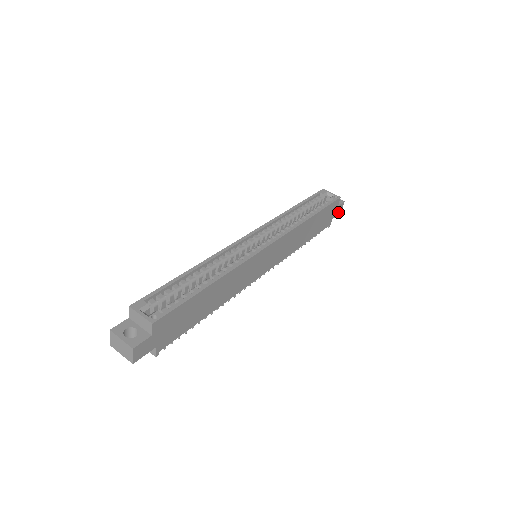
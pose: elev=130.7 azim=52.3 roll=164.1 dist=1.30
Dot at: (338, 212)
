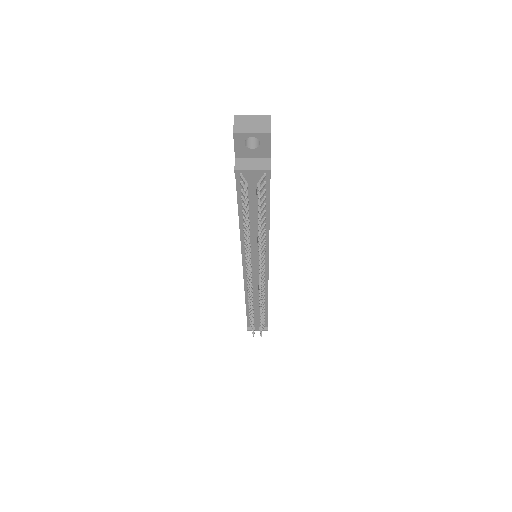
Dot at: occluded
